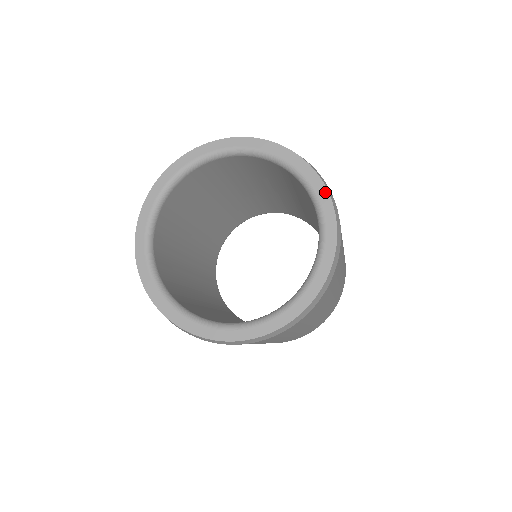
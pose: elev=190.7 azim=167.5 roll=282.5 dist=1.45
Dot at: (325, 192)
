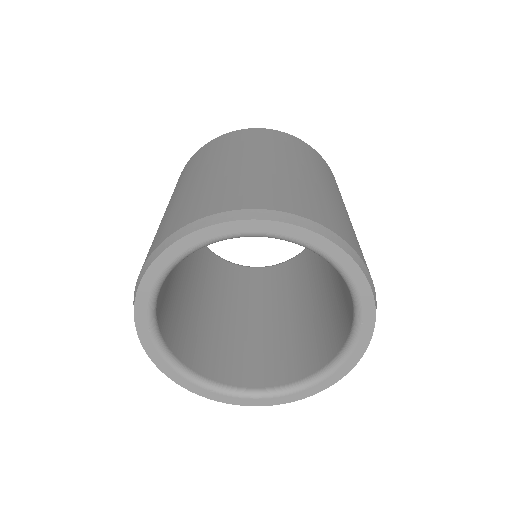
Dot at: (367, 341)
